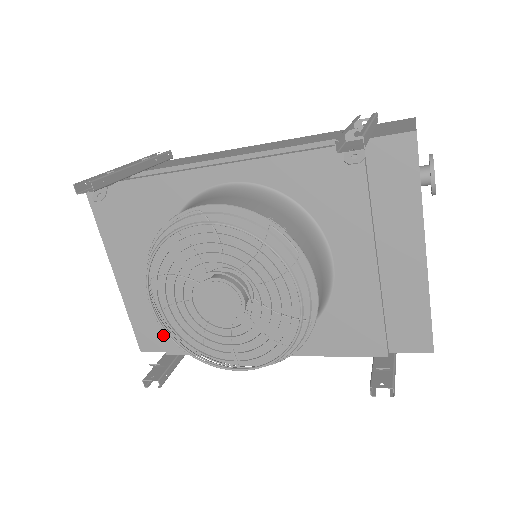
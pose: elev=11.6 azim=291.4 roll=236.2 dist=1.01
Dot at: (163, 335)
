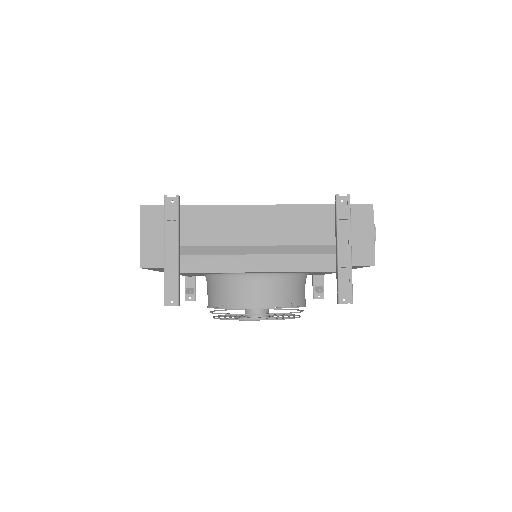
Dot at: occluded
